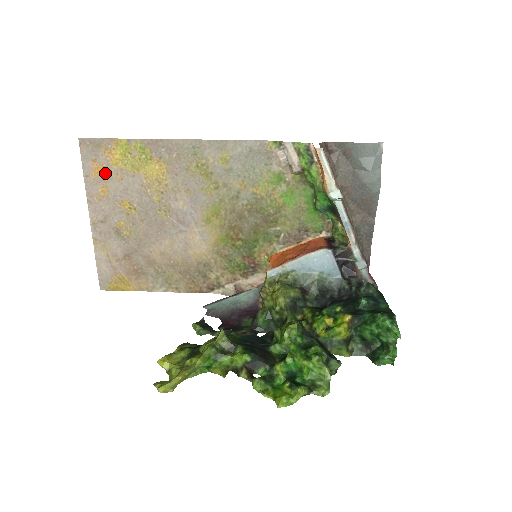
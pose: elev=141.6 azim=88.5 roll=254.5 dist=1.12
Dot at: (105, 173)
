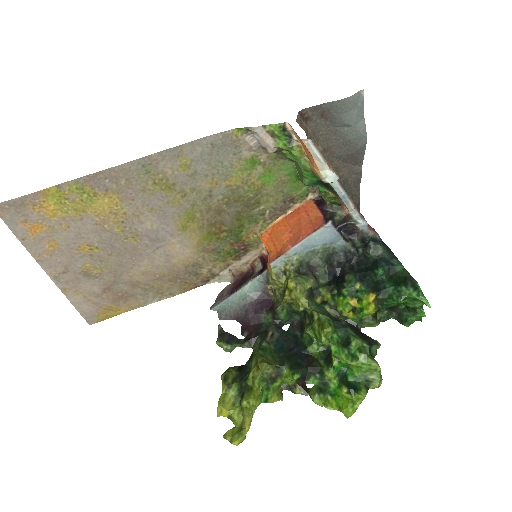
Dot at: (45, 228)
